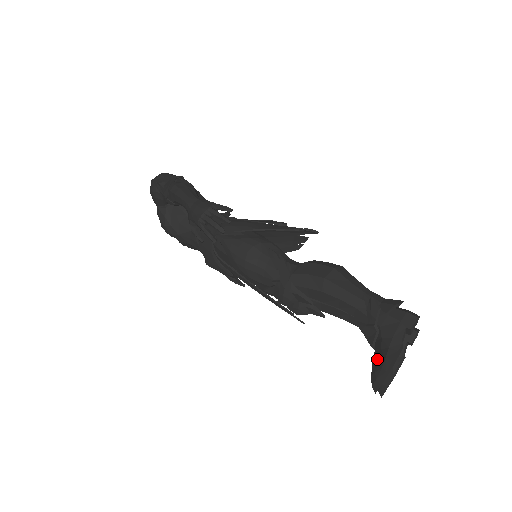
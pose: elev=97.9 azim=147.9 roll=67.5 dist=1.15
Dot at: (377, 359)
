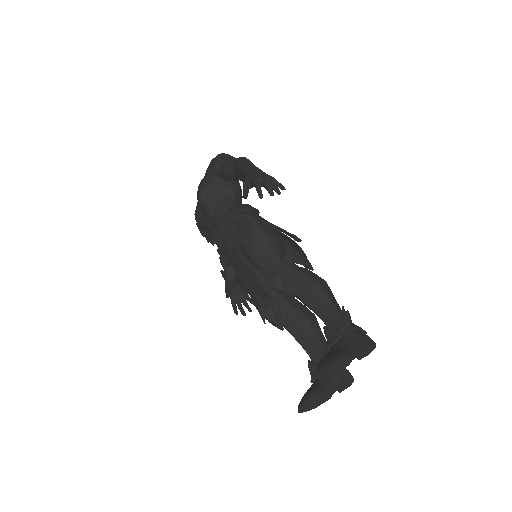
Dot at: (330, 354)
